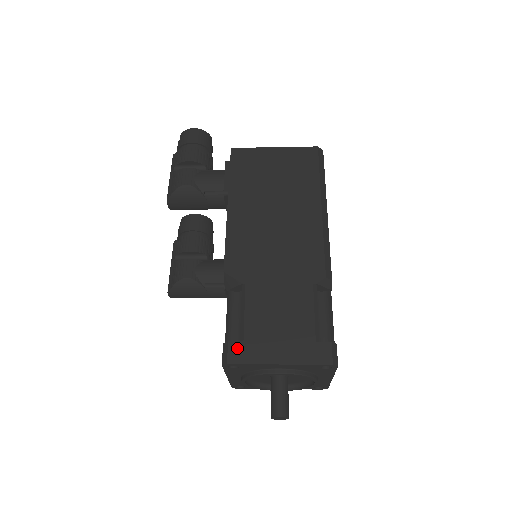
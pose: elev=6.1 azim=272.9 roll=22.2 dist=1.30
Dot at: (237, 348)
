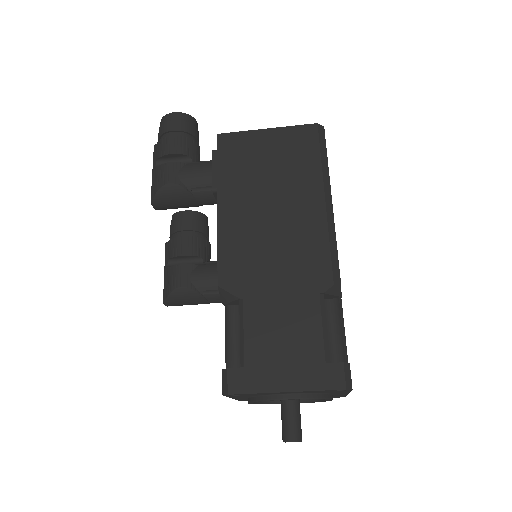
Dot at: (238, 375)
